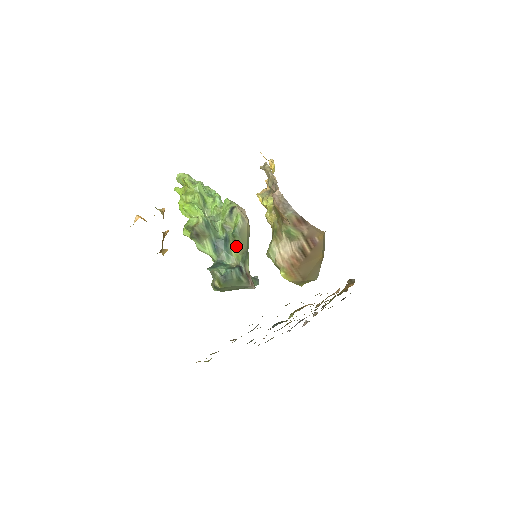
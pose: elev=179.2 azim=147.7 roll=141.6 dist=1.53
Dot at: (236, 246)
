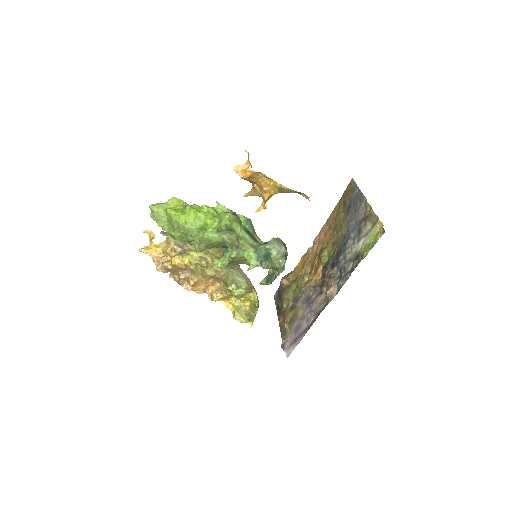
Dot at: (256, 235)
